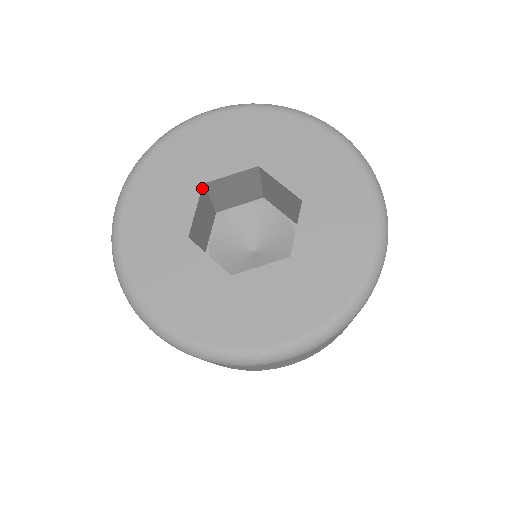
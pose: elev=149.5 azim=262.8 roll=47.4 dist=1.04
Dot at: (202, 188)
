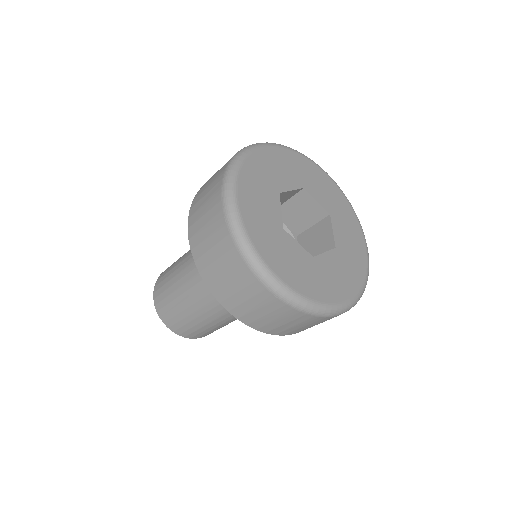
Dot at: (279, 196)
